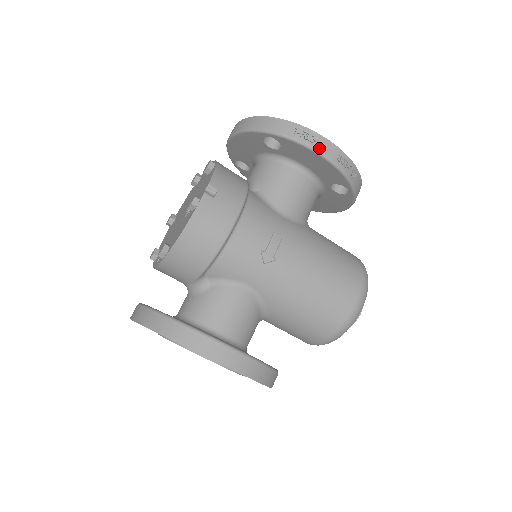
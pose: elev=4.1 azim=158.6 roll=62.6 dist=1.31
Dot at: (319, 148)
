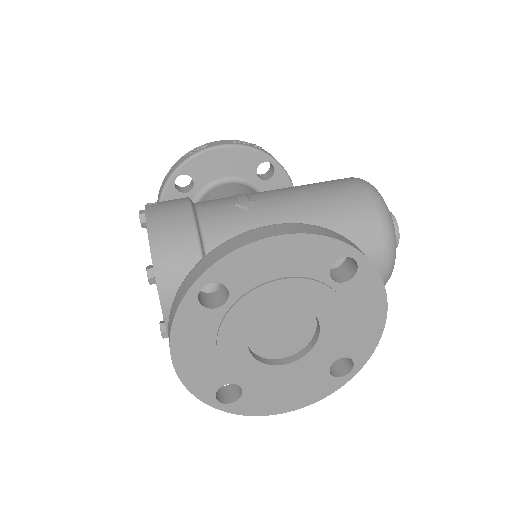
Dot at: (212, 145)
